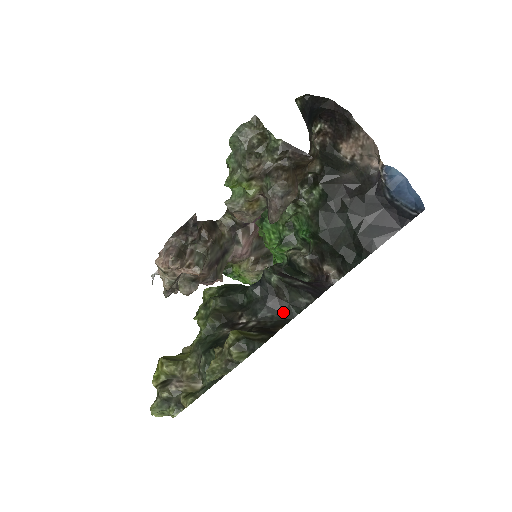
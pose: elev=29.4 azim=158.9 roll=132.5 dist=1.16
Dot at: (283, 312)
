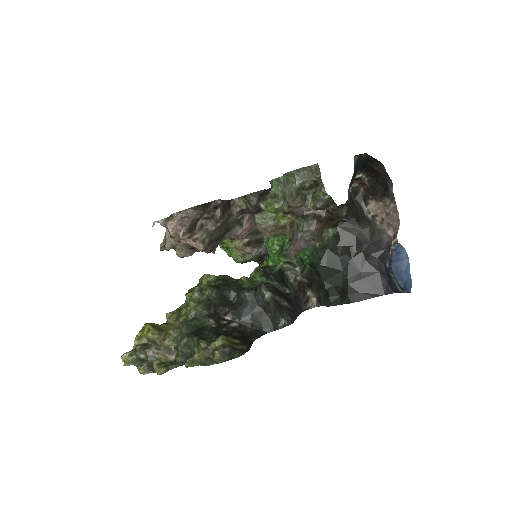
Dot at: (263, 324)
